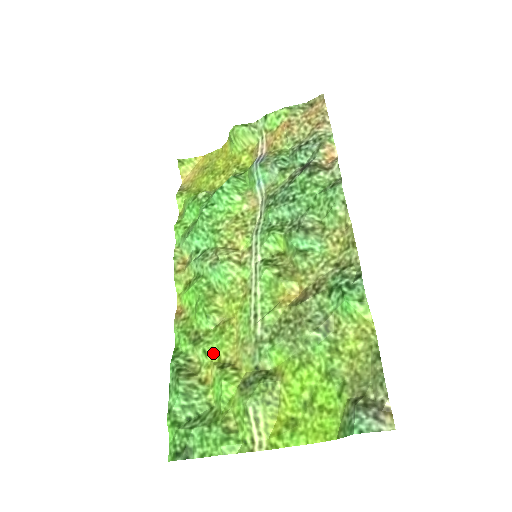
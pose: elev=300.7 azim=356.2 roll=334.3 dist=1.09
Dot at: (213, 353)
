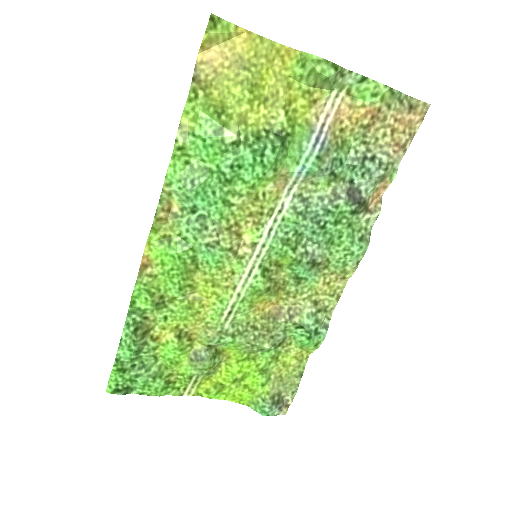
Dot at: (173, 321)
